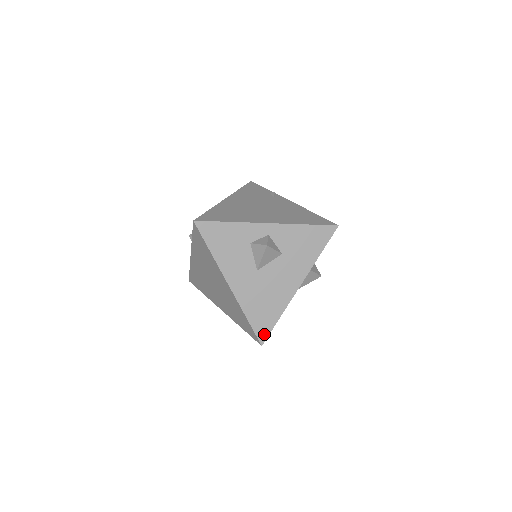
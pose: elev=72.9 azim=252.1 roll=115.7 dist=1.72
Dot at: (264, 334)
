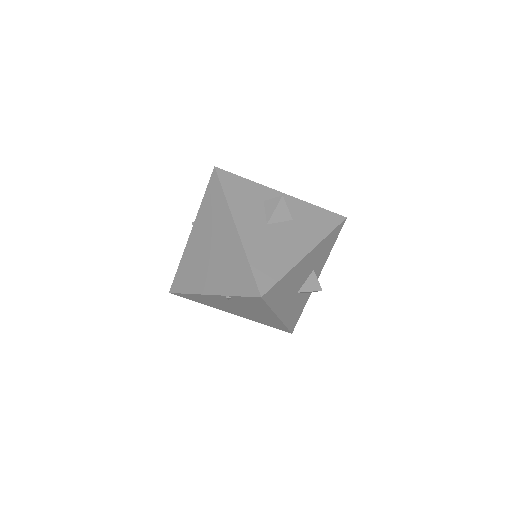
Dot at: (265, 286)
